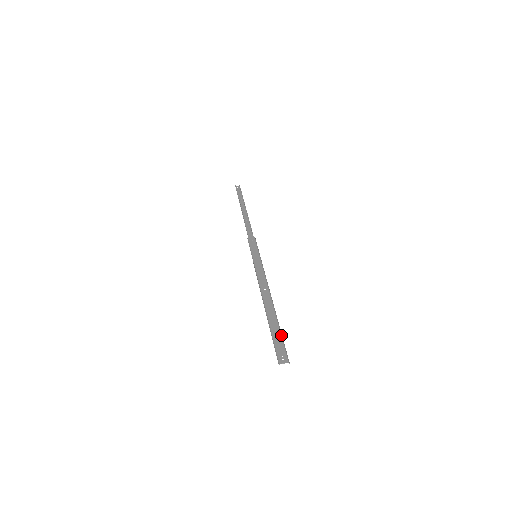
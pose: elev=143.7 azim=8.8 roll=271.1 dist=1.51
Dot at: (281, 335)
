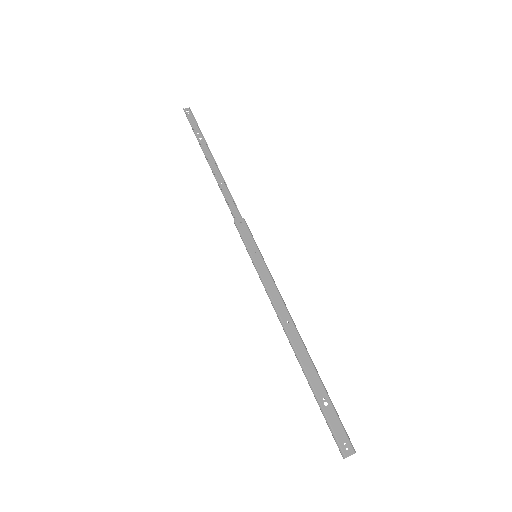
Dot at: (333, 405)
